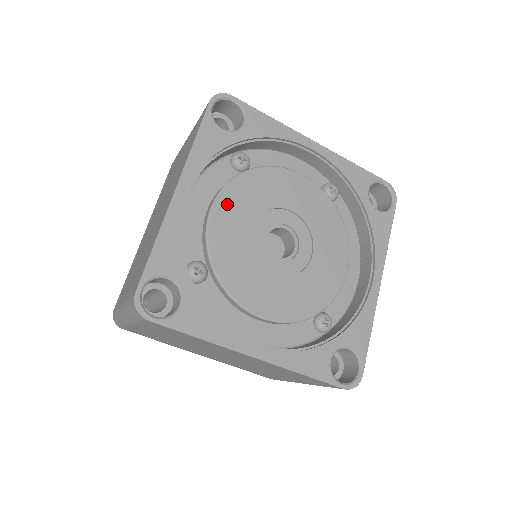
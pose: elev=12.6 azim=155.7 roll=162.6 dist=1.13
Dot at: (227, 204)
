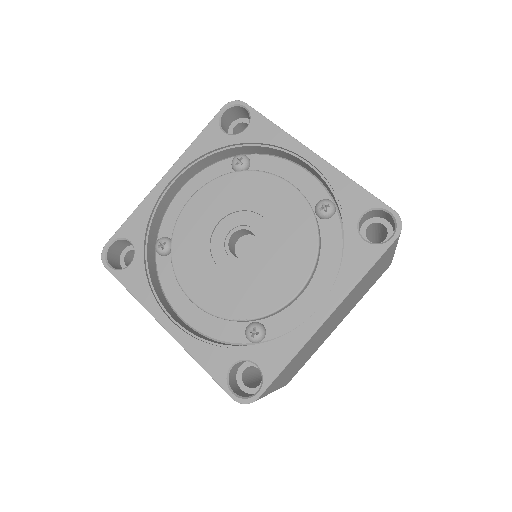
Dot at: (205, 197)
